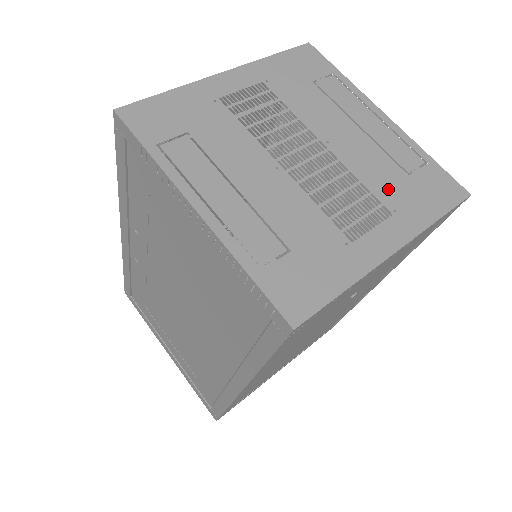
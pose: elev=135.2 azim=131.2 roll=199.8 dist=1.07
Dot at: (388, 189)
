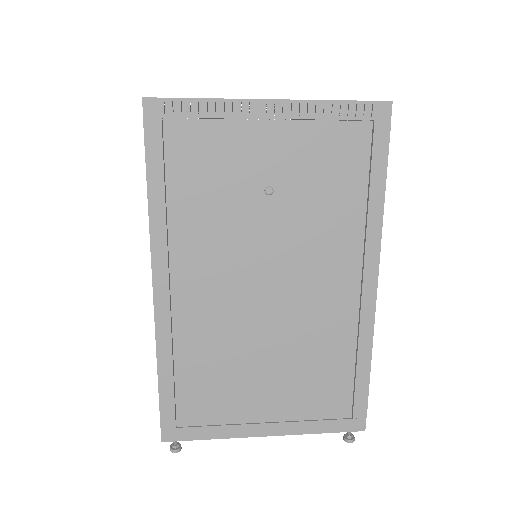
Dot at: (307, 103)
